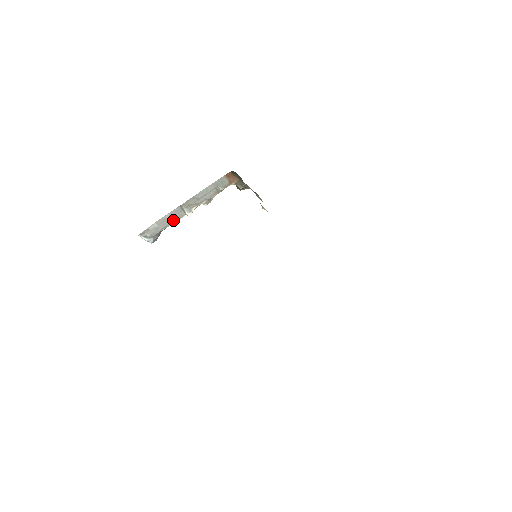
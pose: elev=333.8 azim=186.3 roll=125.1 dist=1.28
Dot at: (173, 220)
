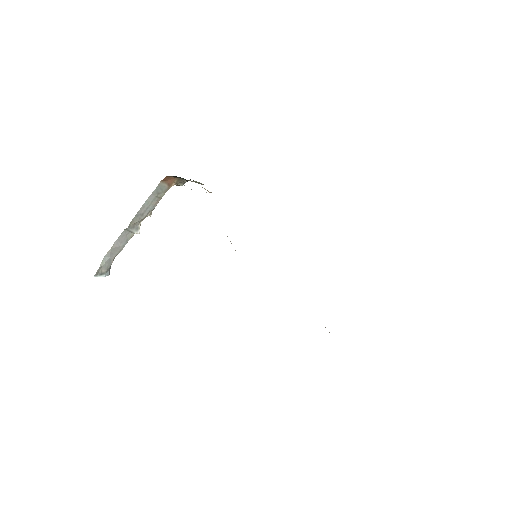
Dot at: (123, 245)
